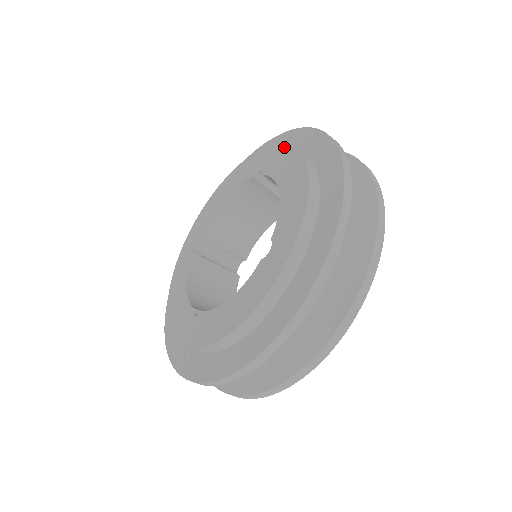
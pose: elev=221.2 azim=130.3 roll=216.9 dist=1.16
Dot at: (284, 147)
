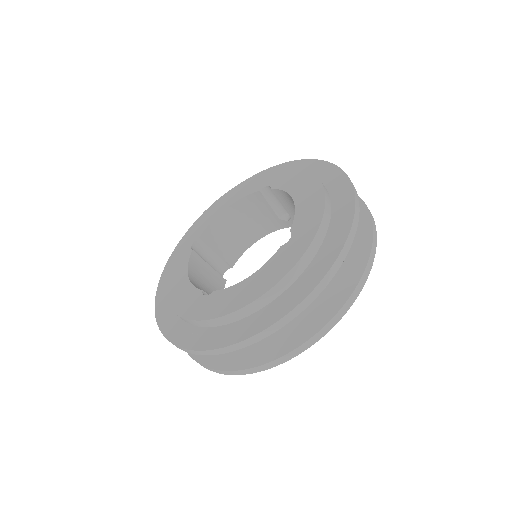
Dot at: (292, 169)
